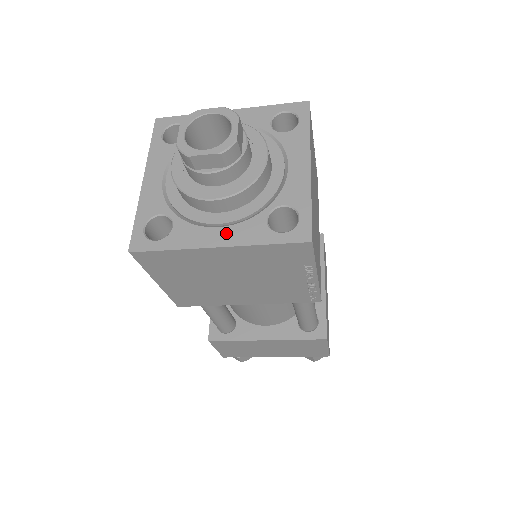
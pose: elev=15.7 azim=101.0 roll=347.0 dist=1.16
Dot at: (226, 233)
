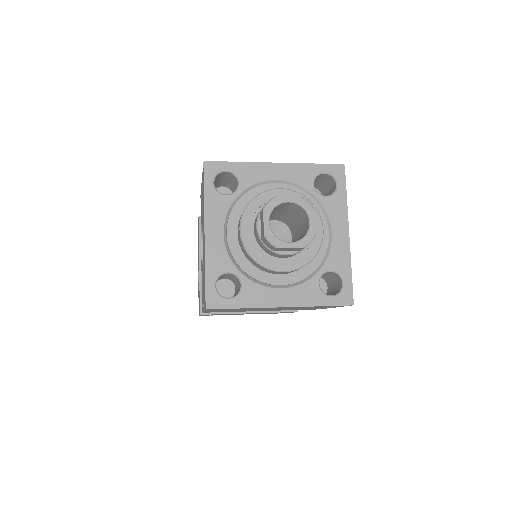
Dot at: (288, 294)
